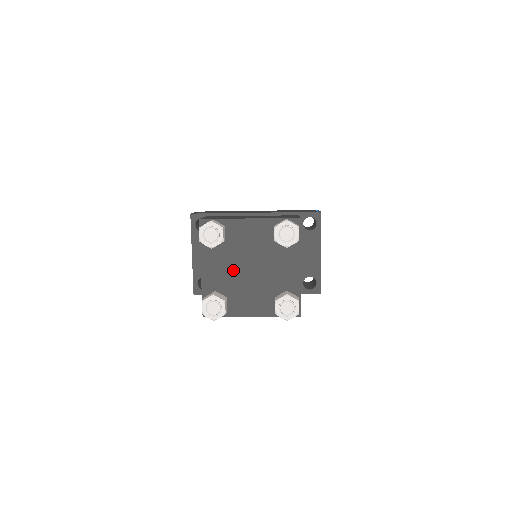
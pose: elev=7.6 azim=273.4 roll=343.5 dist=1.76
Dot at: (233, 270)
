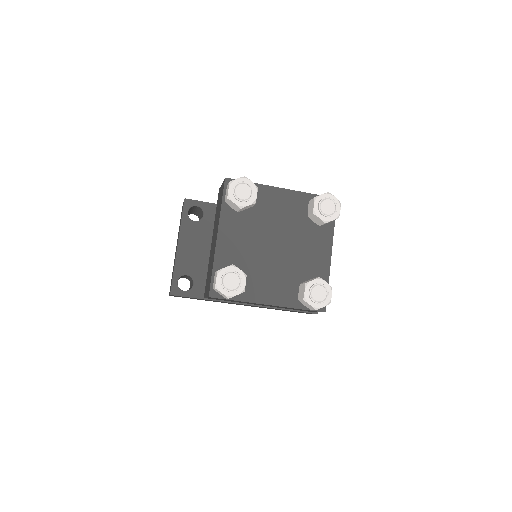
Dot at: (255, 244)
